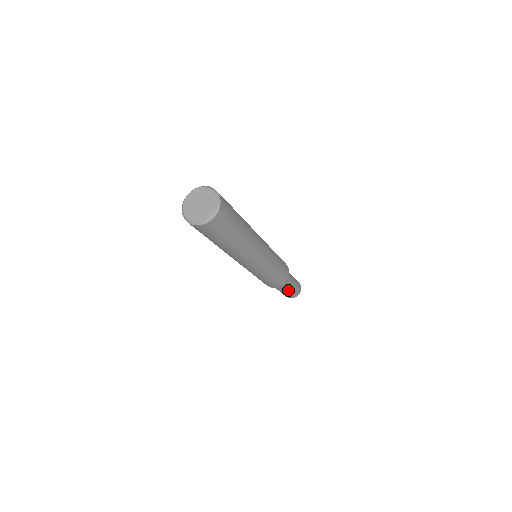
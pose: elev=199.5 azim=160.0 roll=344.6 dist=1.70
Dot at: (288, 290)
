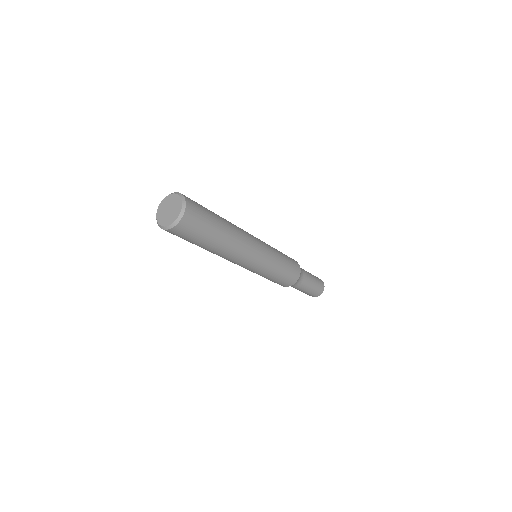
Dot at: (310, 284)
